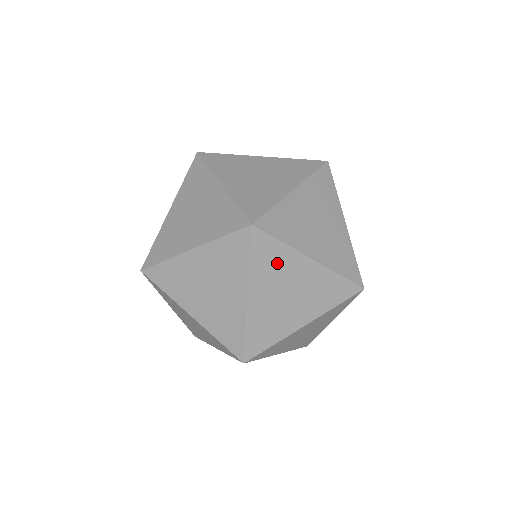
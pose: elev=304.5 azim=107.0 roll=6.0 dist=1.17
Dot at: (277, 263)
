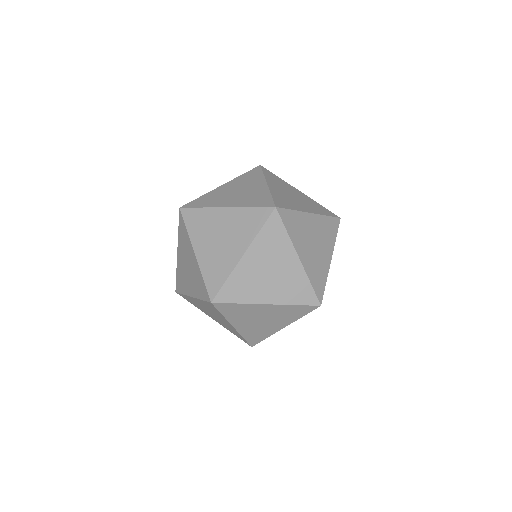
Dot at: (276, 244)
